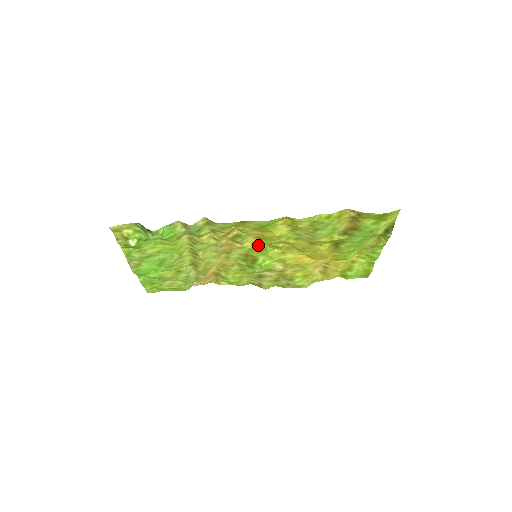
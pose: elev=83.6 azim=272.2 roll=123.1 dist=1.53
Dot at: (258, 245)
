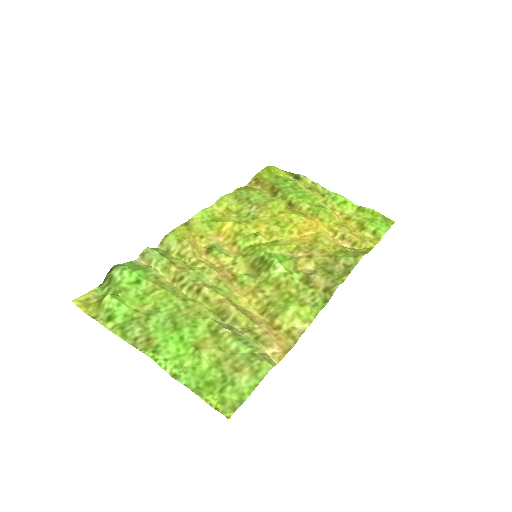
Dot at: (244, 251)
